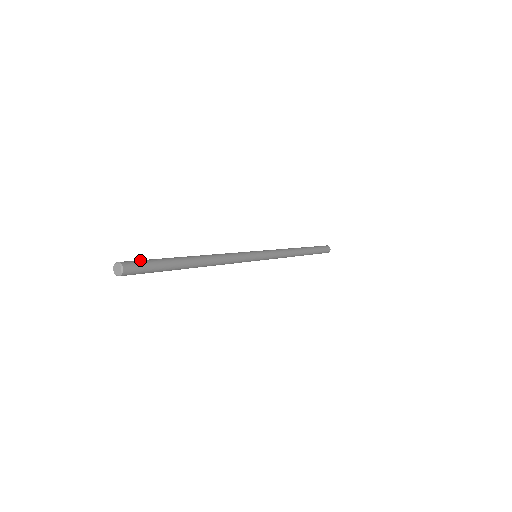
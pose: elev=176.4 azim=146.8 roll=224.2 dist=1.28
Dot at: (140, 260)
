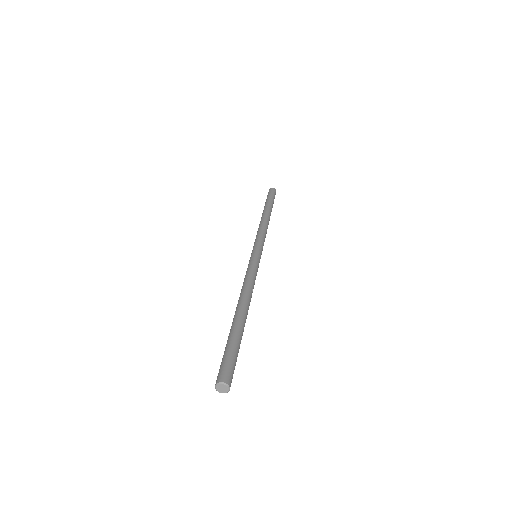
Dot at: (231, 362)
